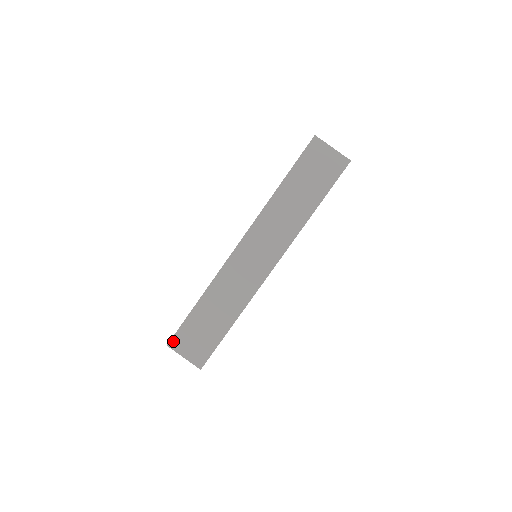
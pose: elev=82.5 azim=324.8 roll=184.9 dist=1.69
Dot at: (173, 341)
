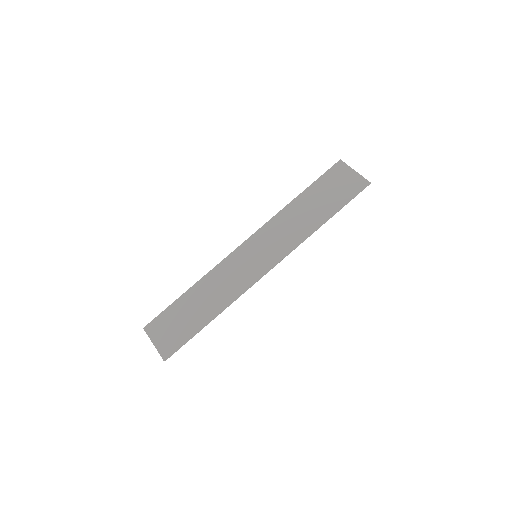
Dot at: (150, 325)
